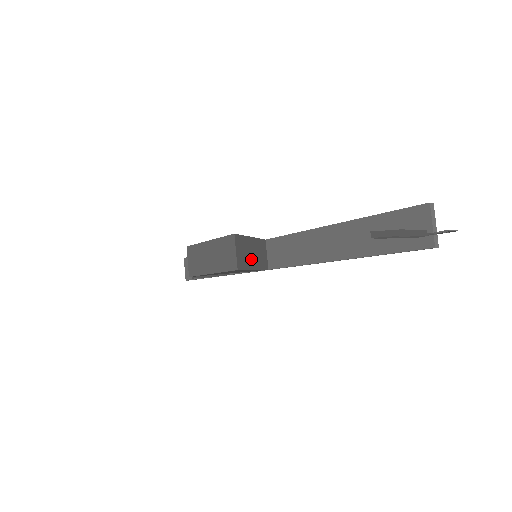
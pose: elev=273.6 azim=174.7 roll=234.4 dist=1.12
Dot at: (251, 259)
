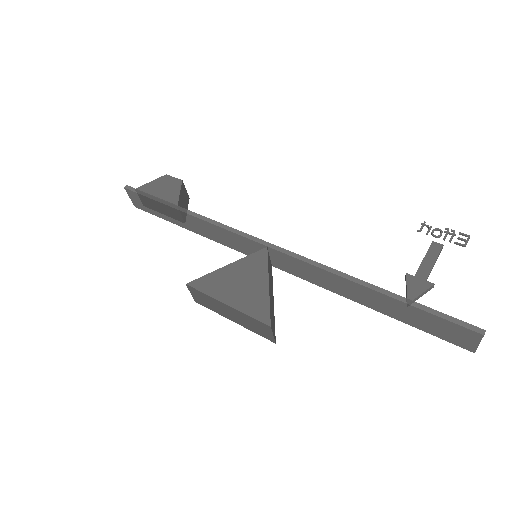
Dot at: (272, 302)
